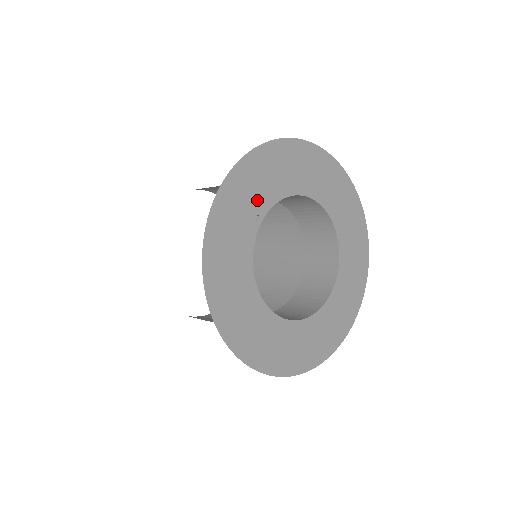
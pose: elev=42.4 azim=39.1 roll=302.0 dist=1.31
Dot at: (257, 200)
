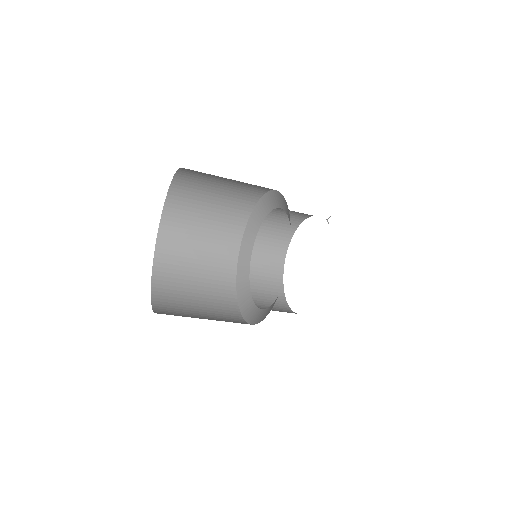
Dot at: occluded
